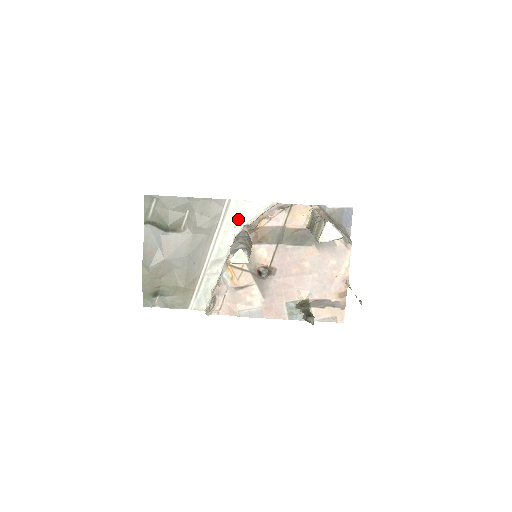
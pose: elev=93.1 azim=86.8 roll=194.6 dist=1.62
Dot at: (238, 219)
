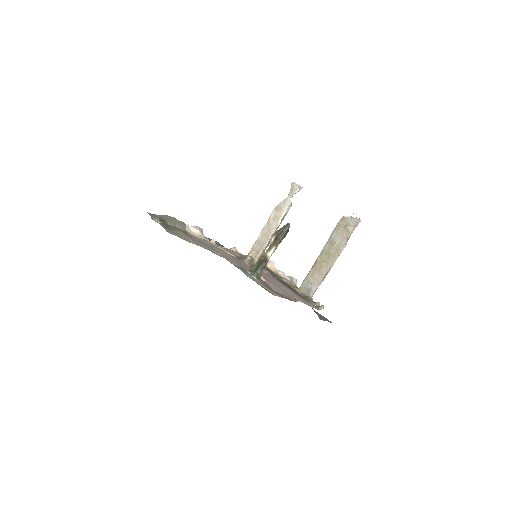
Dot at: occluded
